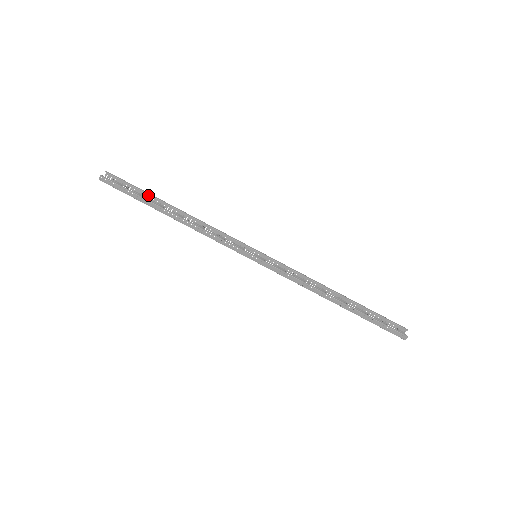
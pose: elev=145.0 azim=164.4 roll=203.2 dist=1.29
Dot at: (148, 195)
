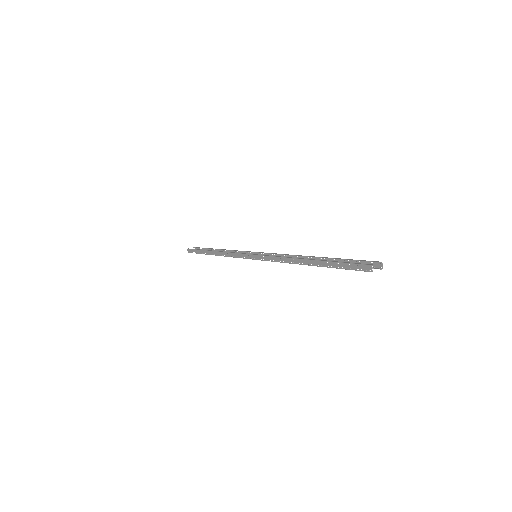
Dot at: occluded
